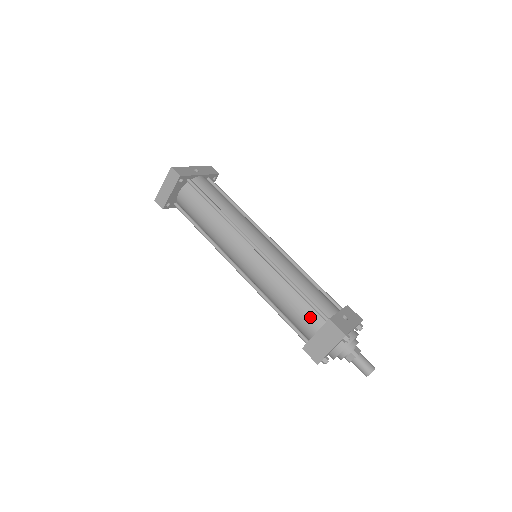
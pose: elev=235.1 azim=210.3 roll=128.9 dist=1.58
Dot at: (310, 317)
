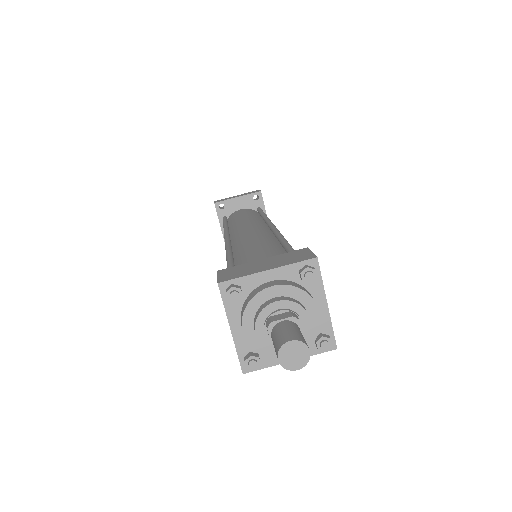
Dot at: (275, 254)
